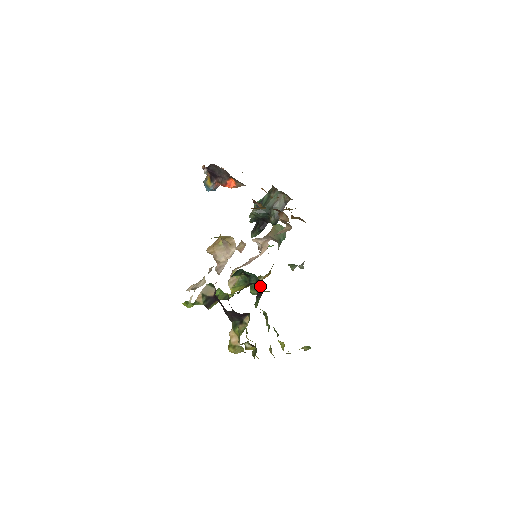
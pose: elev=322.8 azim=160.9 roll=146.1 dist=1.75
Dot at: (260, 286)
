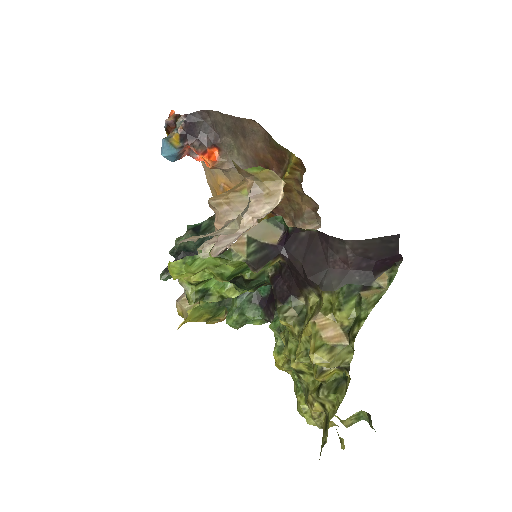
Dot at: occluded
